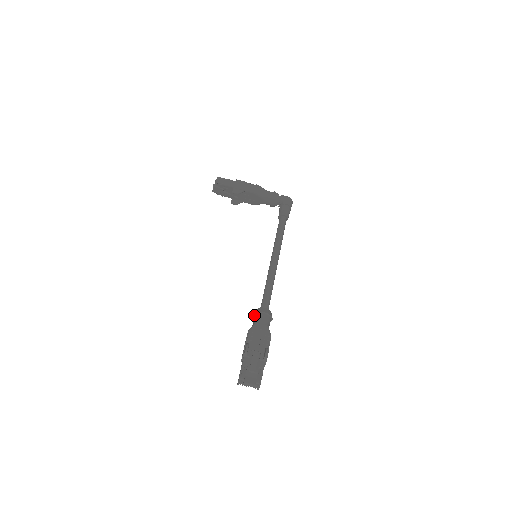
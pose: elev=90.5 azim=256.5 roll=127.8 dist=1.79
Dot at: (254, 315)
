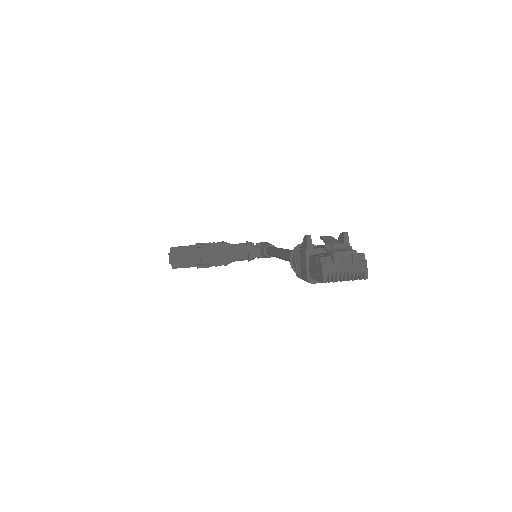
Dot at: (291, 260)
